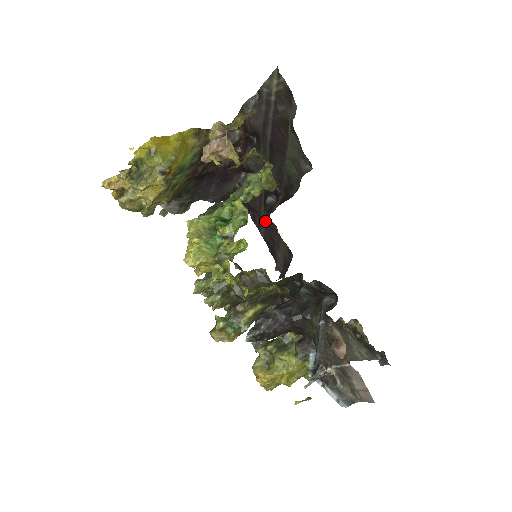
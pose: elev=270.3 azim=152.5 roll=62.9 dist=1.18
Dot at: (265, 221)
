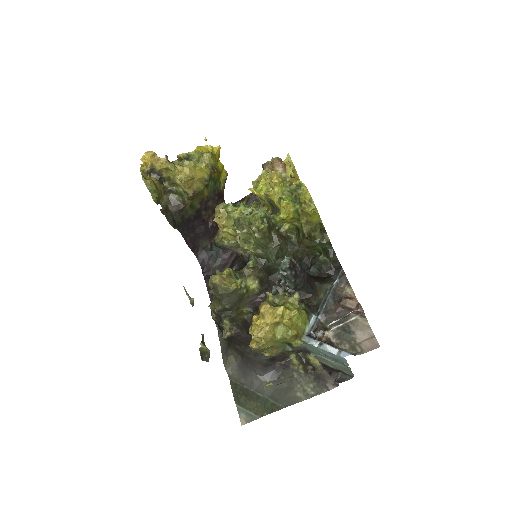
Dot at: occluded
